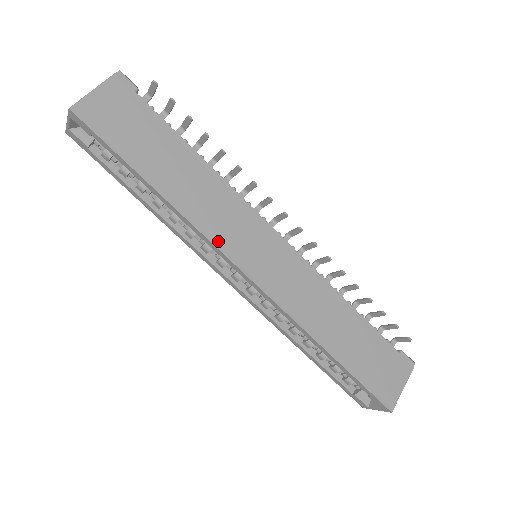
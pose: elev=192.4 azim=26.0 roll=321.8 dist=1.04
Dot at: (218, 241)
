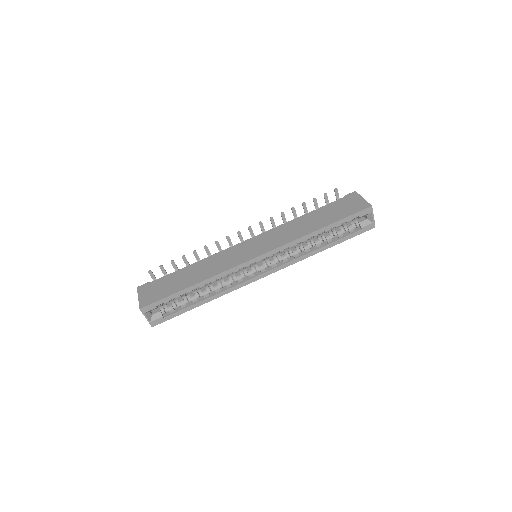
Dot at: (234, 265)
